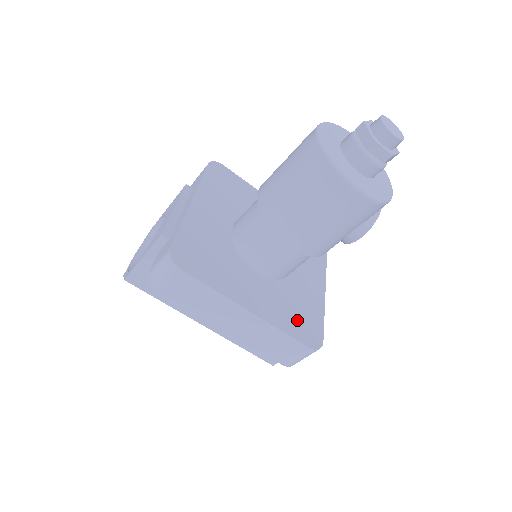
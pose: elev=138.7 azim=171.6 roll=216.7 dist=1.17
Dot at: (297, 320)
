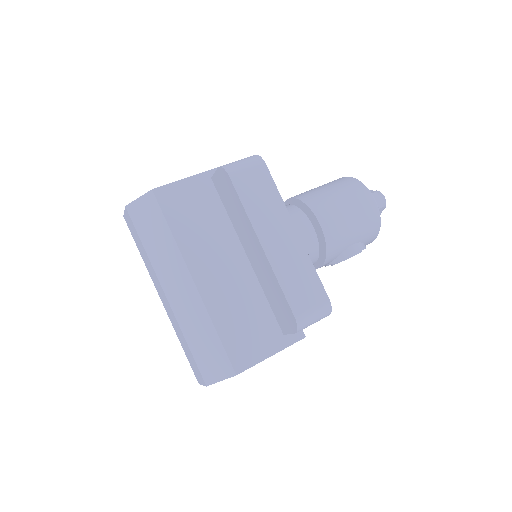
Dot at: occluded
